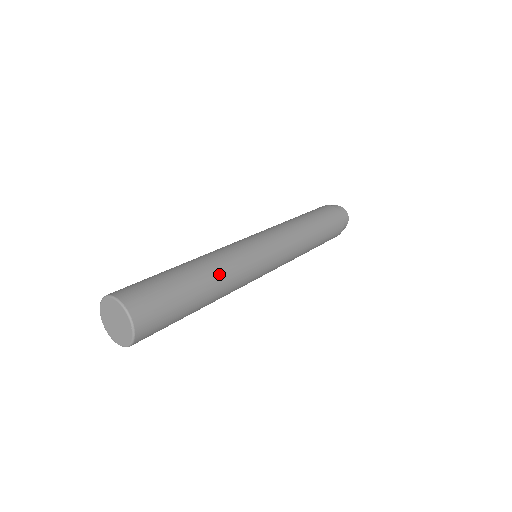
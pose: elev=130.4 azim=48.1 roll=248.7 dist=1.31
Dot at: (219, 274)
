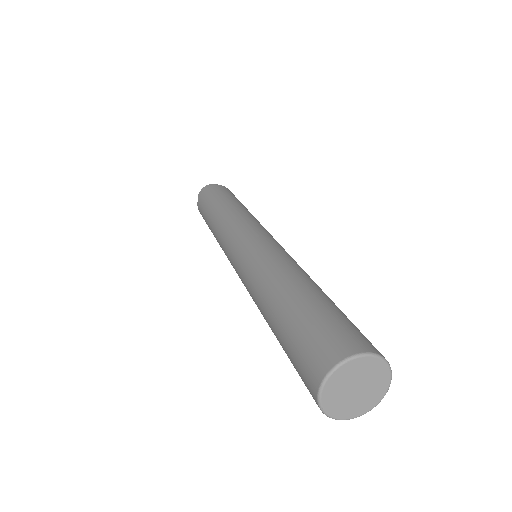
Dot at: (308, 276)
